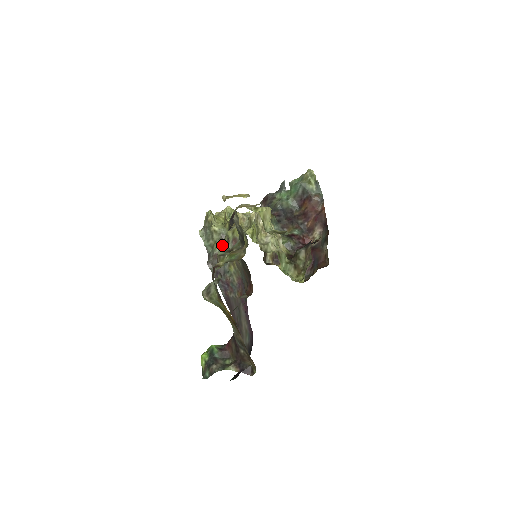
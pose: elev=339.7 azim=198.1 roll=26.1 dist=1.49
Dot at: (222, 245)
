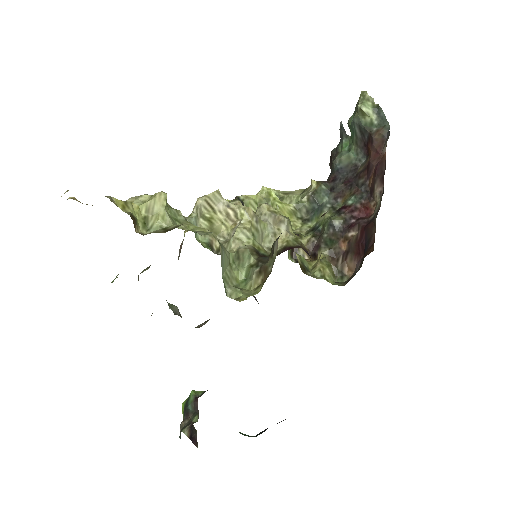
Dot at: occluded
